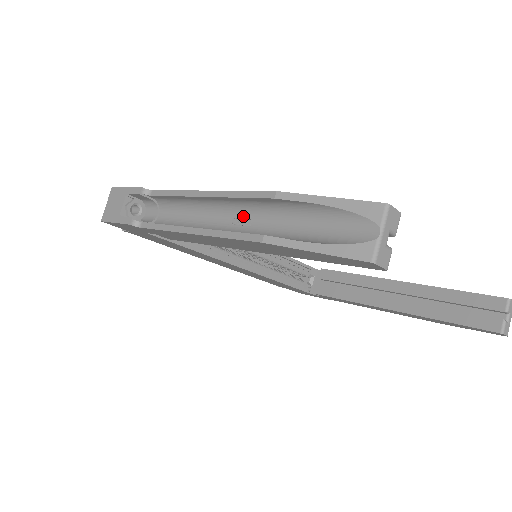
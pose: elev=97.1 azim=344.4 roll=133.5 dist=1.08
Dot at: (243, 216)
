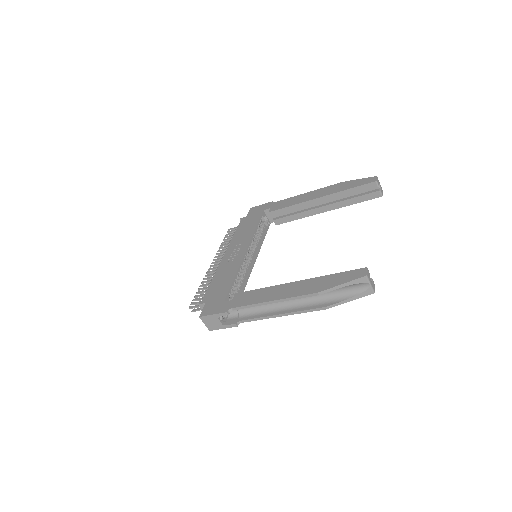
Dot at: occluded
